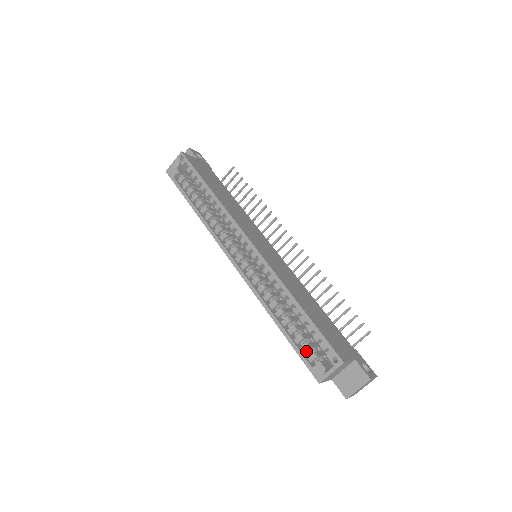
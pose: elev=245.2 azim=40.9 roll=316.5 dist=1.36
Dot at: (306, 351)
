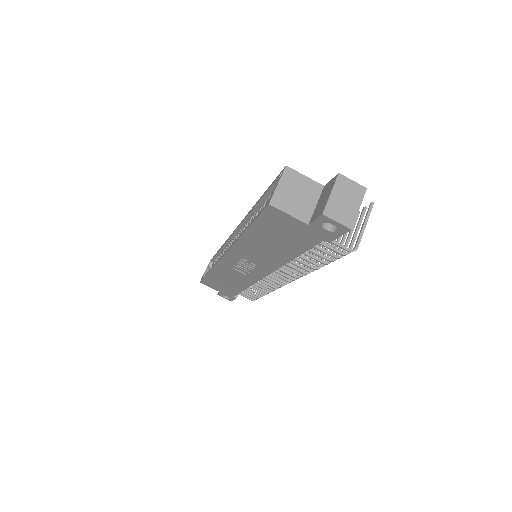
Dot at: occluded
